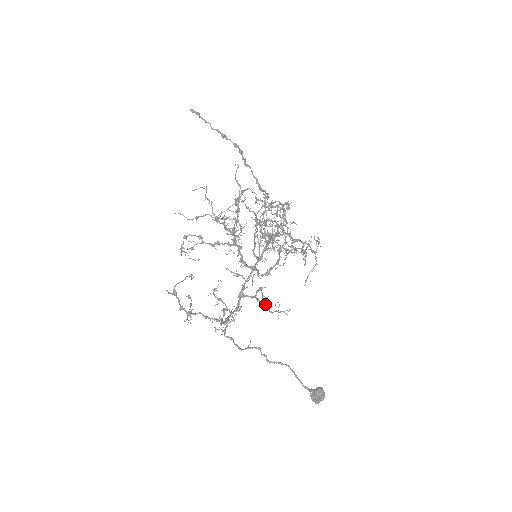
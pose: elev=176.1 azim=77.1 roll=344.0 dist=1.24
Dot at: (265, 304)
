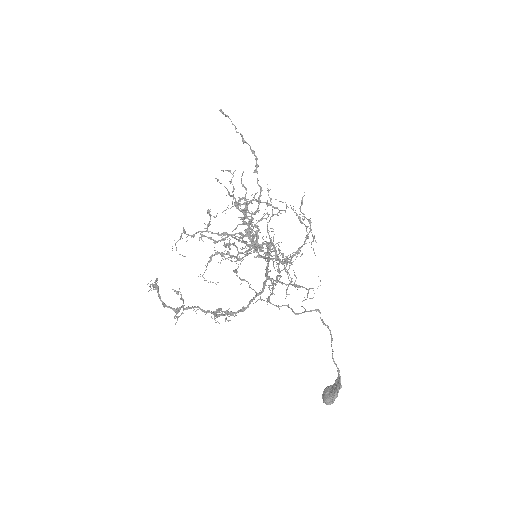
Dot at: (296, 284)
